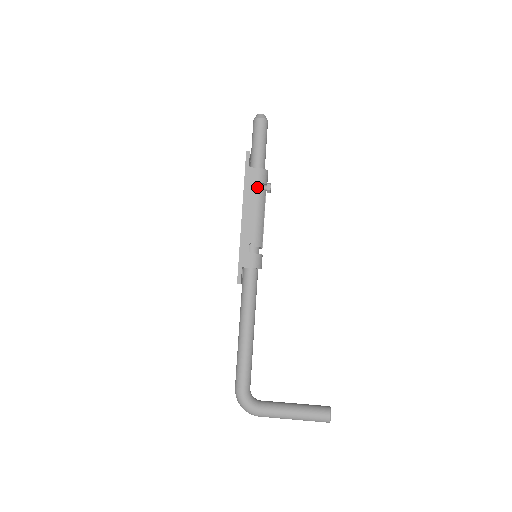
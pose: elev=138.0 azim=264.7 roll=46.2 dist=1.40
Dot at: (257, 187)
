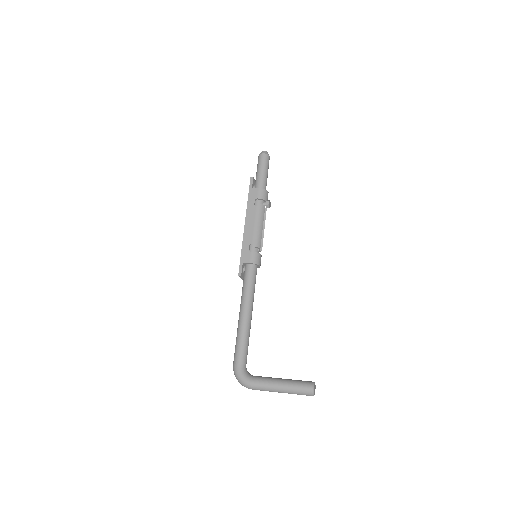
Dot at: (258, 203)
